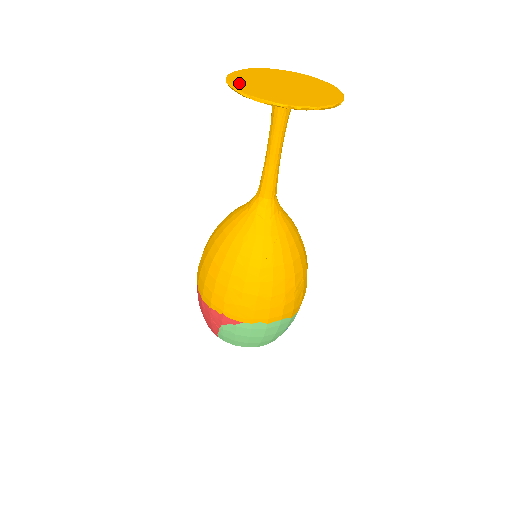
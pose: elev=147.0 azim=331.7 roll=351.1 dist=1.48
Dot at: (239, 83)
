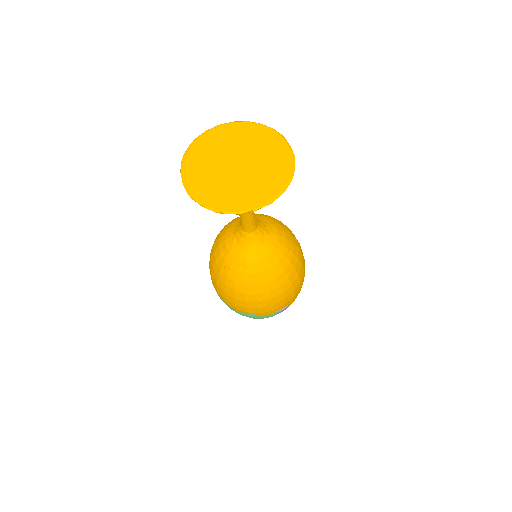
Dot at: (196, 151)
